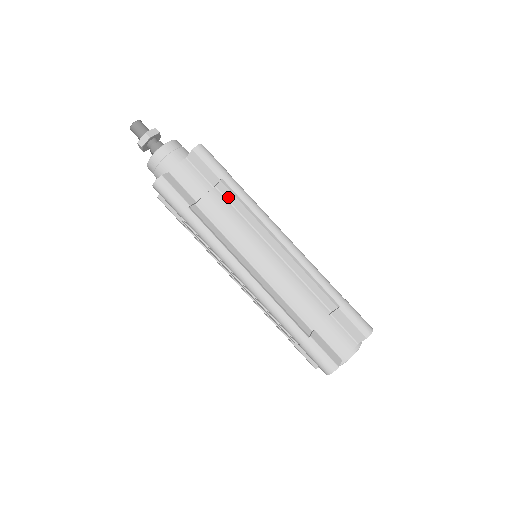
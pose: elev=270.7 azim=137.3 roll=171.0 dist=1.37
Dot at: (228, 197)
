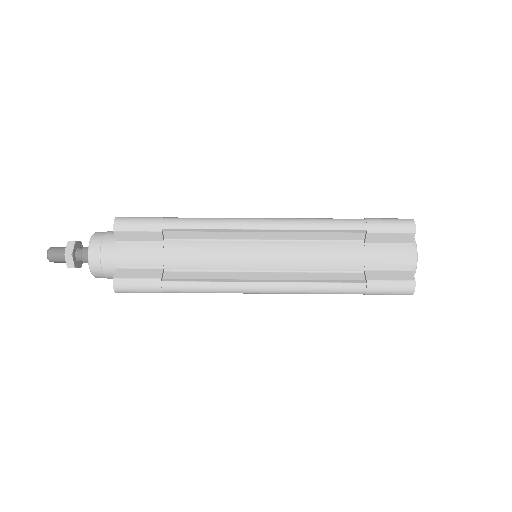
Dot at: (183, 237)
